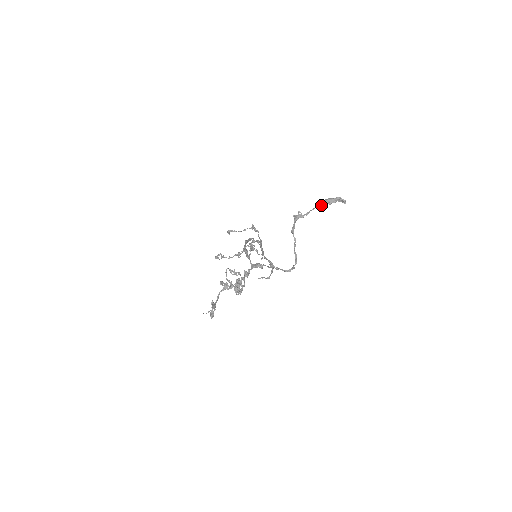
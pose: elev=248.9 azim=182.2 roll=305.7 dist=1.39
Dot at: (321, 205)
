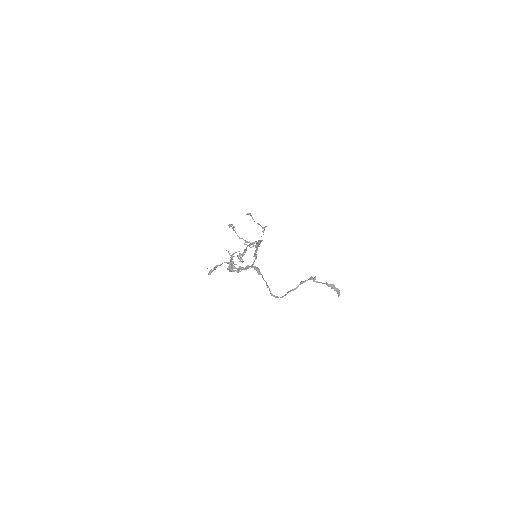
Dot at: (328, 285)
